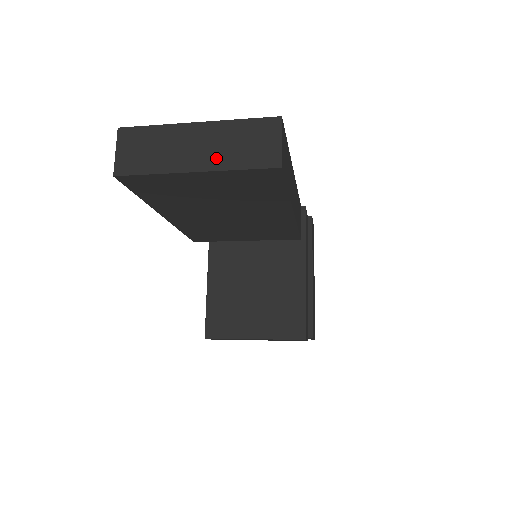
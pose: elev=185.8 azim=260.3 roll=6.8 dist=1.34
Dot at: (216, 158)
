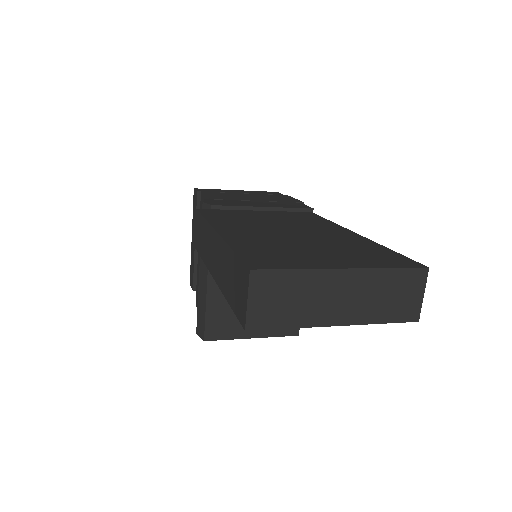
Dot at: (361, 311)
